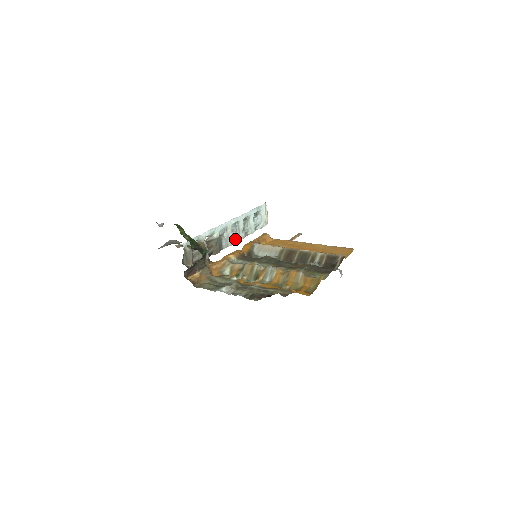
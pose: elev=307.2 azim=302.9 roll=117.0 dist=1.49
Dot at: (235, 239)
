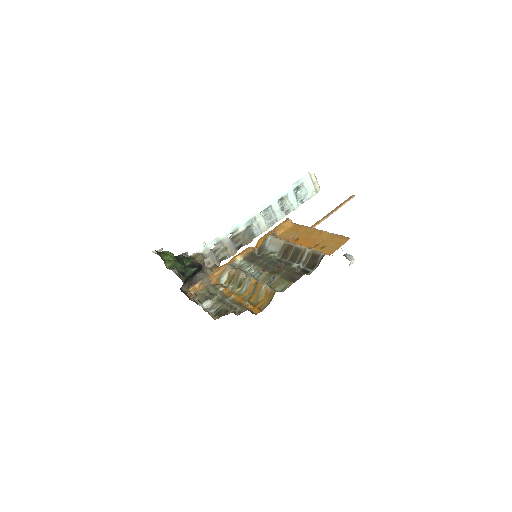
Dot at: (271, 222)
